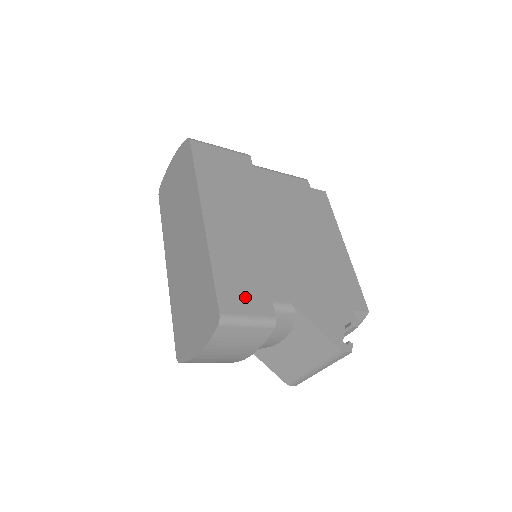
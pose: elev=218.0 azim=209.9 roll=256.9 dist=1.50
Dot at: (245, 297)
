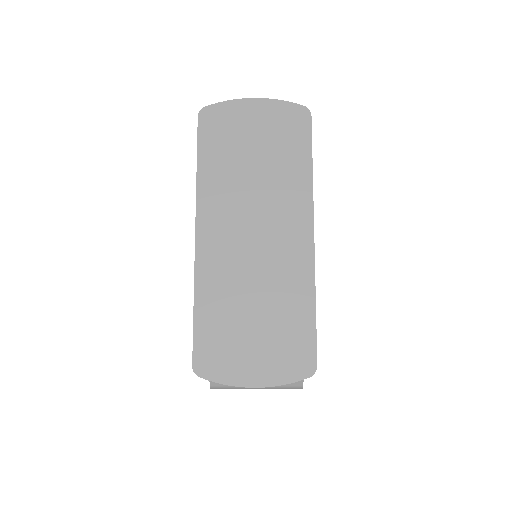
Dot at: occluded
